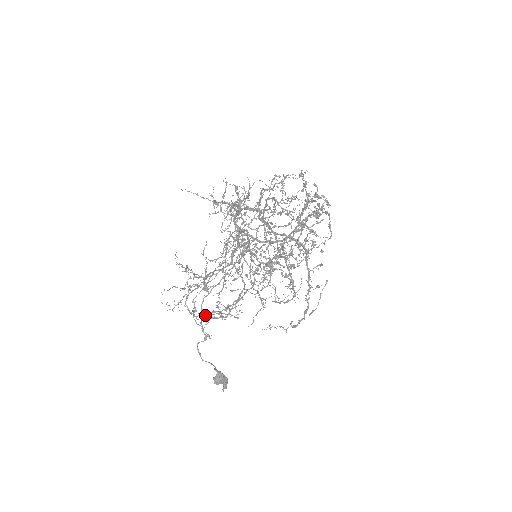
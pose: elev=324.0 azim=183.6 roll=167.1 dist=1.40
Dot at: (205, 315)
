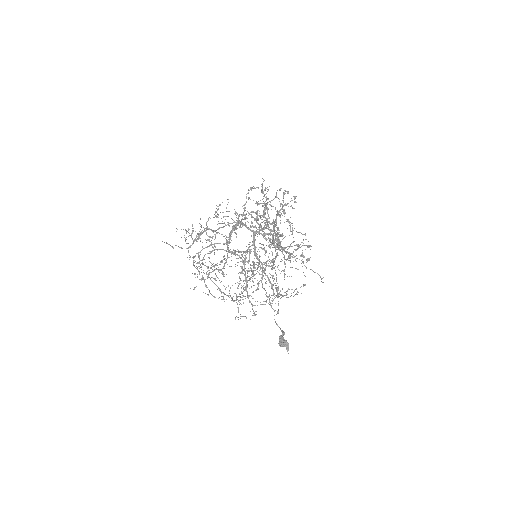
Dot at: (269, 296)
